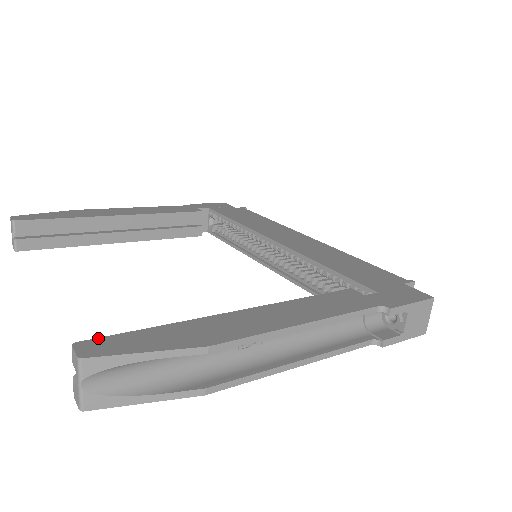
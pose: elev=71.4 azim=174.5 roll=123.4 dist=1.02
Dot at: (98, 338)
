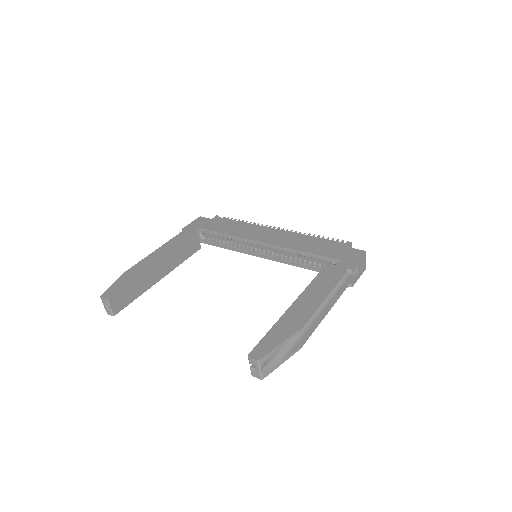
Dot at: (254, 348)
